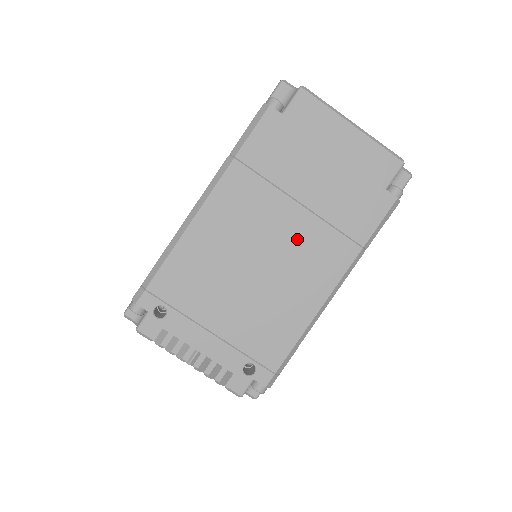
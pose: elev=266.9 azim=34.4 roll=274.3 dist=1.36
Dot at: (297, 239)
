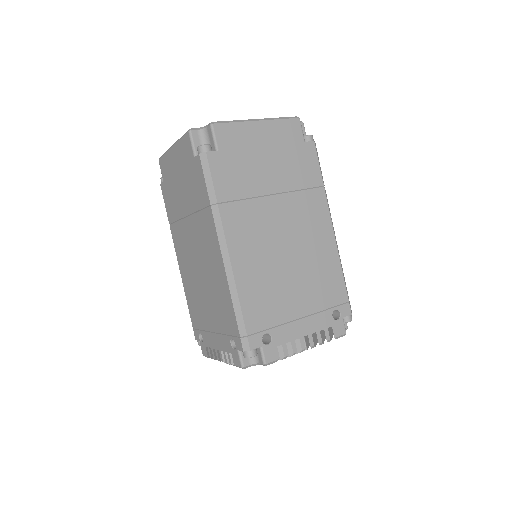
Dot at: (292, 216)
